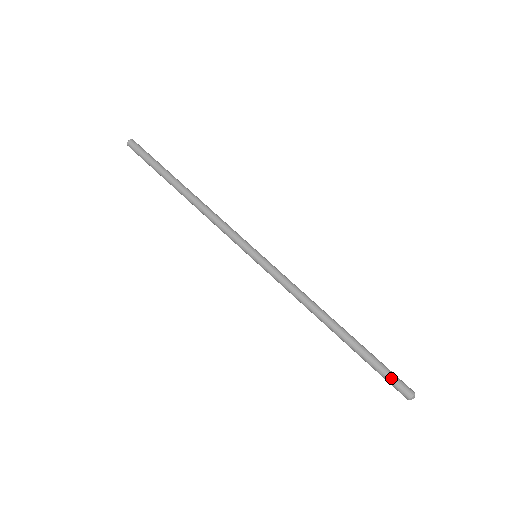
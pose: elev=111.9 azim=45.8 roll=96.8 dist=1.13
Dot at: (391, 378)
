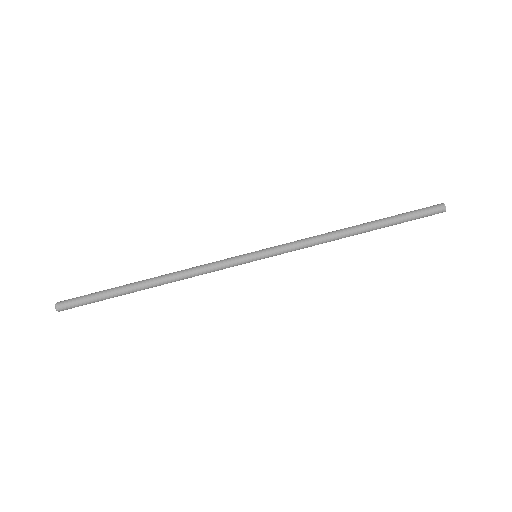
Dot at: (422, 210)
